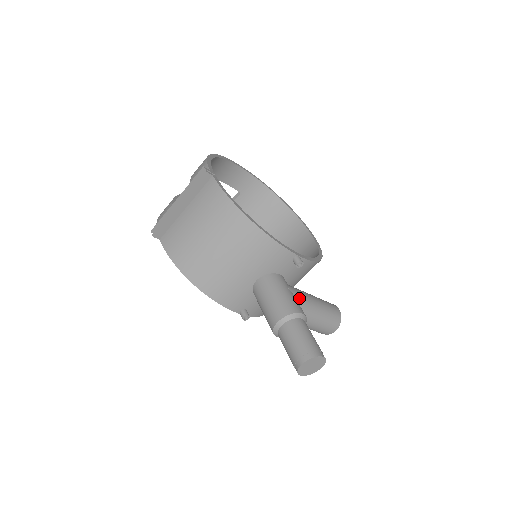
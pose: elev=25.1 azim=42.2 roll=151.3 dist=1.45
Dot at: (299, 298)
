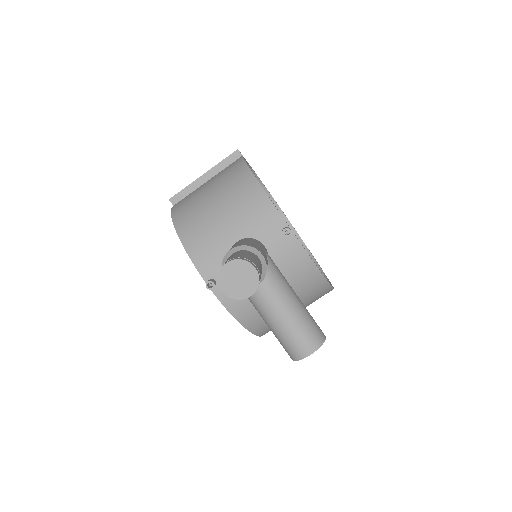
Dot at: (273, 267)
